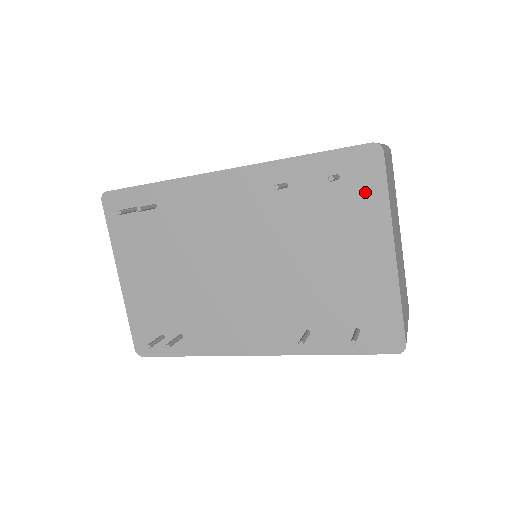
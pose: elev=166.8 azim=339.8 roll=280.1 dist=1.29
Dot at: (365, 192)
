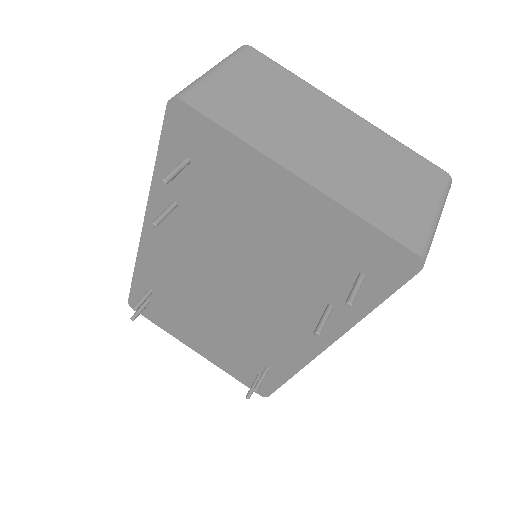
Dot at: (215, 150)
